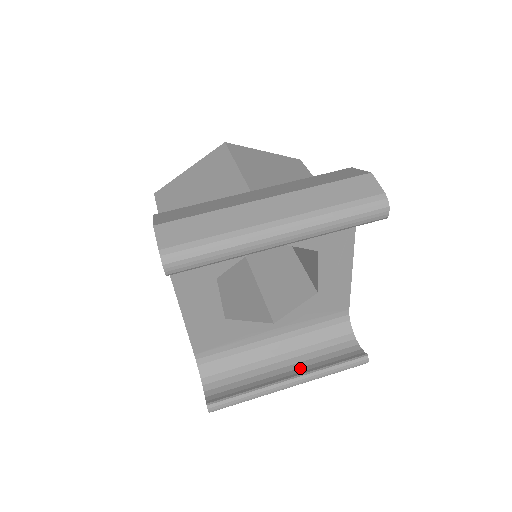
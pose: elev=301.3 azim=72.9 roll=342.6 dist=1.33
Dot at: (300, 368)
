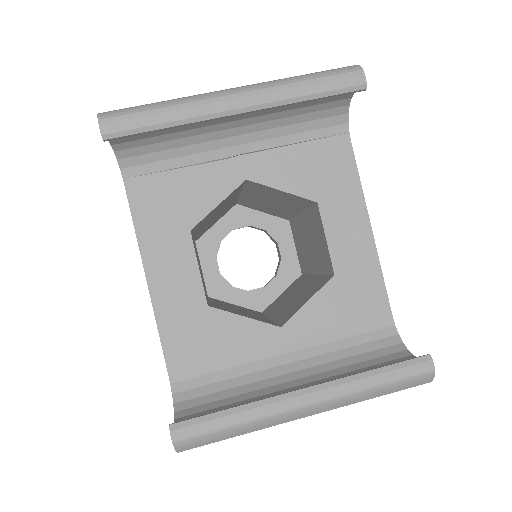
Dot at: occluded
